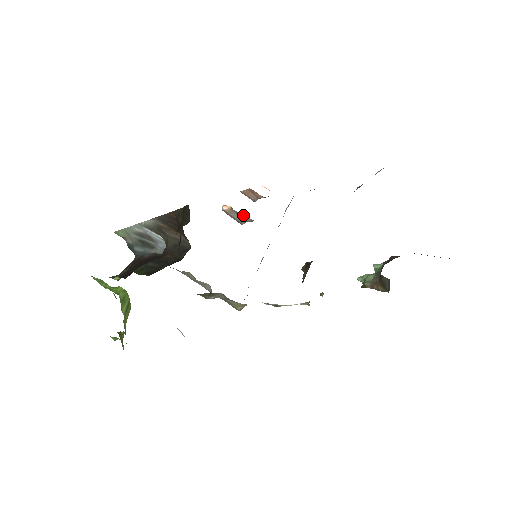
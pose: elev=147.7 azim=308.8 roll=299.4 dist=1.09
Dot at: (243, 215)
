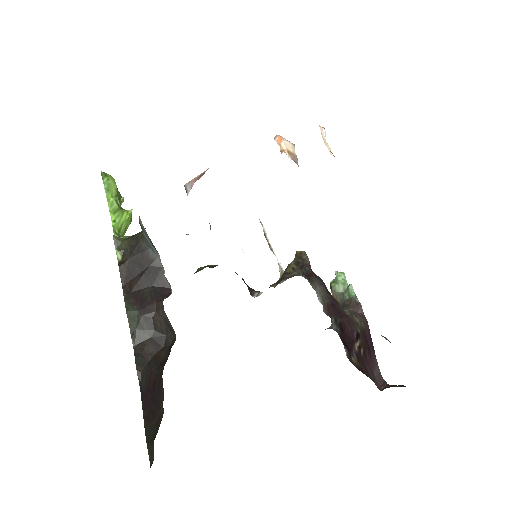
Dot at: occluded
